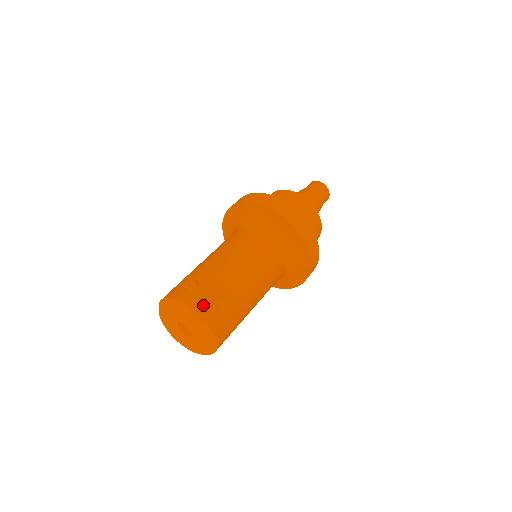
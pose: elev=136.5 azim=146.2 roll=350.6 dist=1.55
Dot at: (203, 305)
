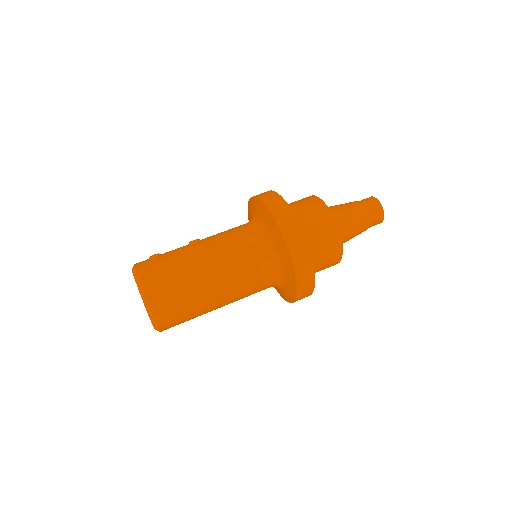
Dot at: (147, 270)
